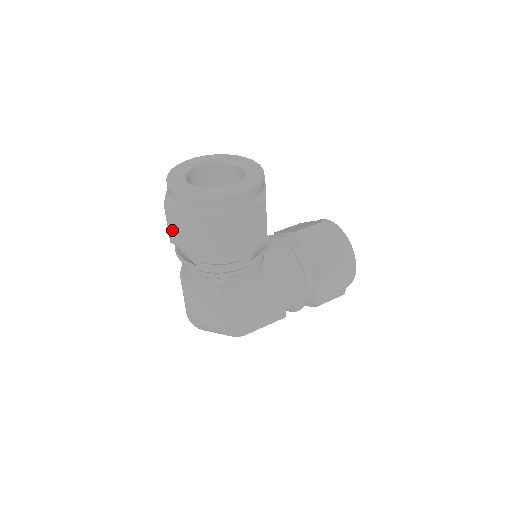
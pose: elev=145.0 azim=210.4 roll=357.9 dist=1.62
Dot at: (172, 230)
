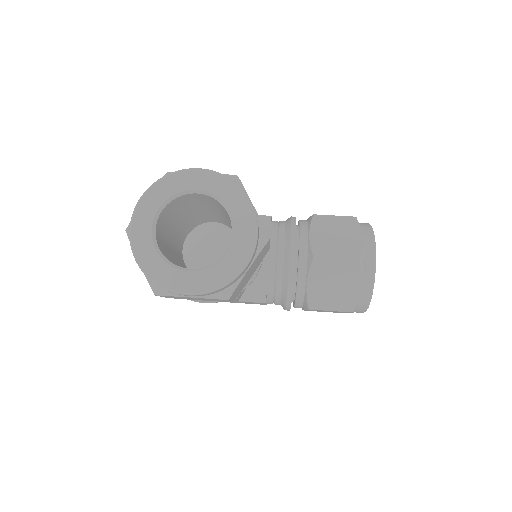
Dot at: occluded
